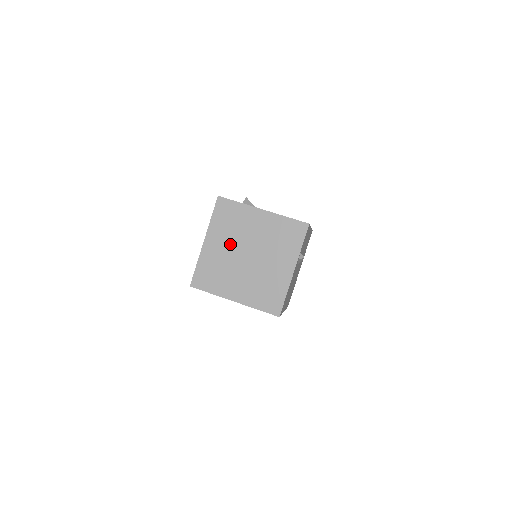
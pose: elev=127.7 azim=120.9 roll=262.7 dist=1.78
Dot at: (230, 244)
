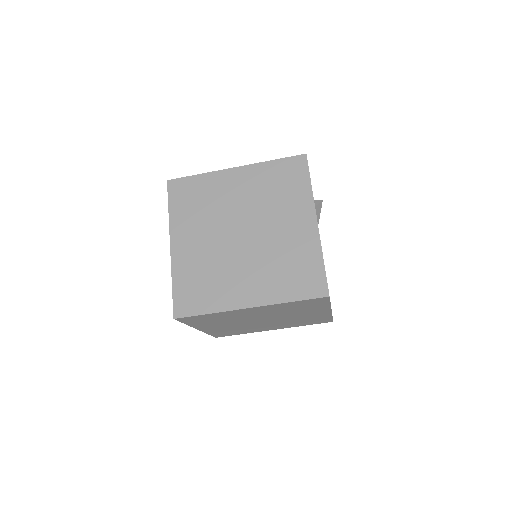
Dot at: (209, 231)
